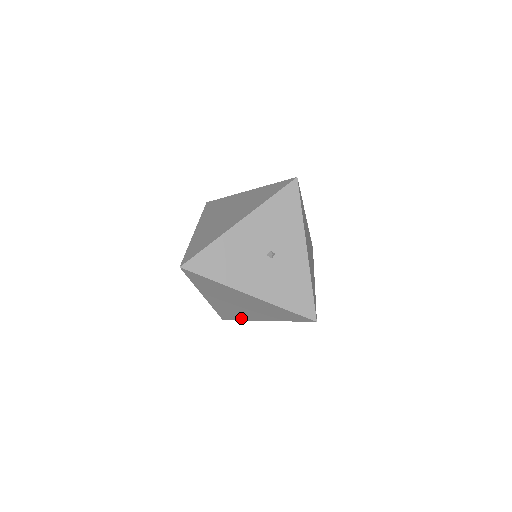
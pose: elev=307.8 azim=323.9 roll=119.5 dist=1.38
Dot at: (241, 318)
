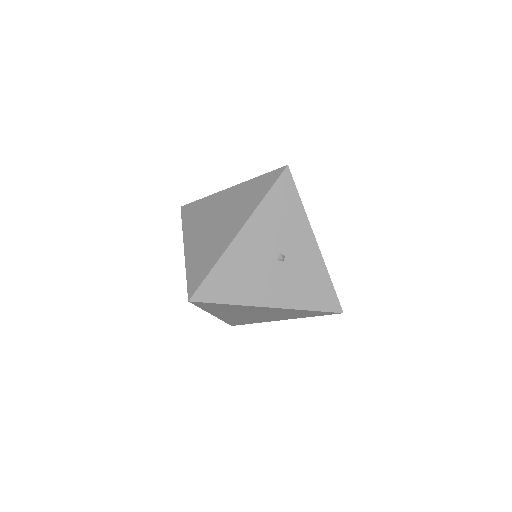
Dot at: (254, 322)
